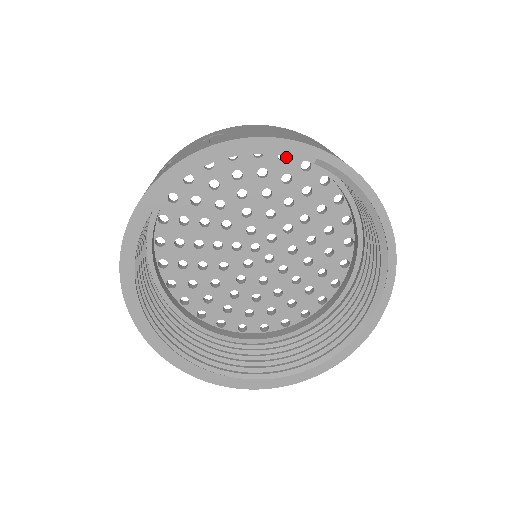
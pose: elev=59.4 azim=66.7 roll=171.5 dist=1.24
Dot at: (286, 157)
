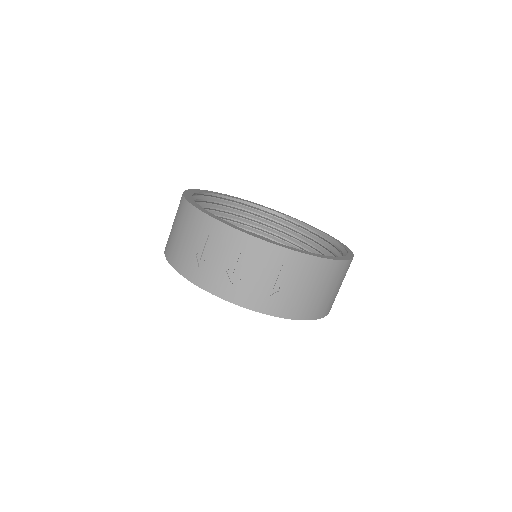
Dot at: occluded
